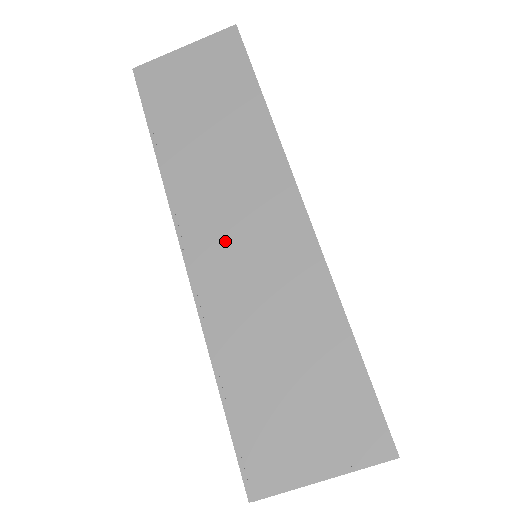
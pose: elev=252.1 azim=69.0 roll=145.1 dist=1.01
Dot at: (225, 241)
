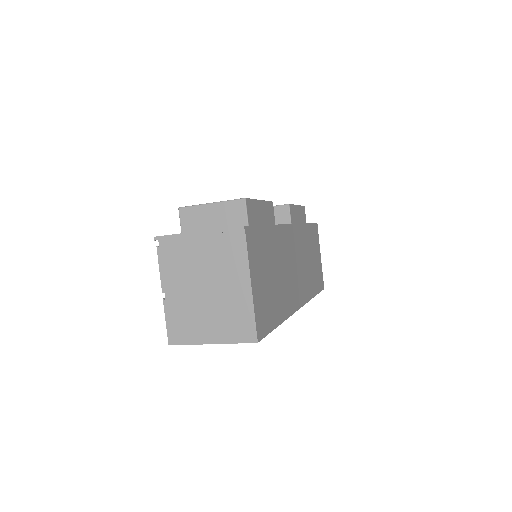
Dot at: occluded
